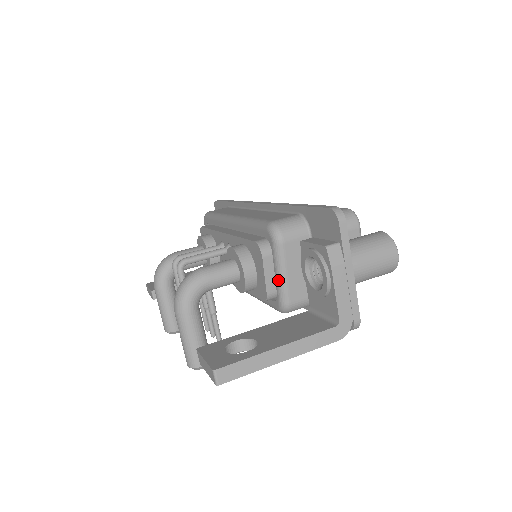
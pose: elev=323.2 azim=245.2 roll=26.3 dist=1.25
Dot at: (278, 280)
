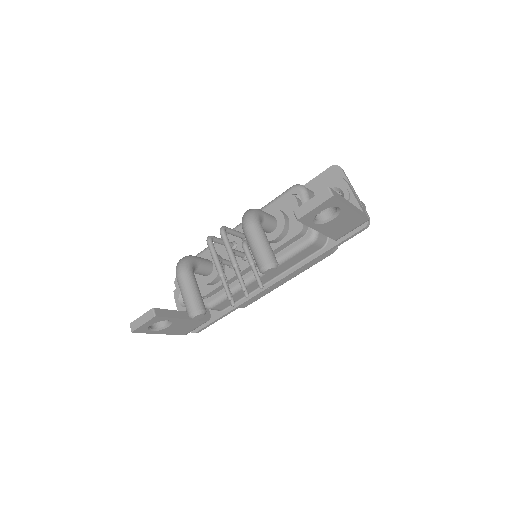
Dot at: occluded
